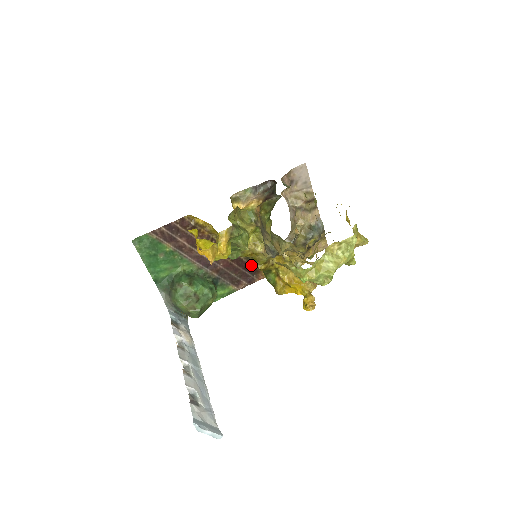
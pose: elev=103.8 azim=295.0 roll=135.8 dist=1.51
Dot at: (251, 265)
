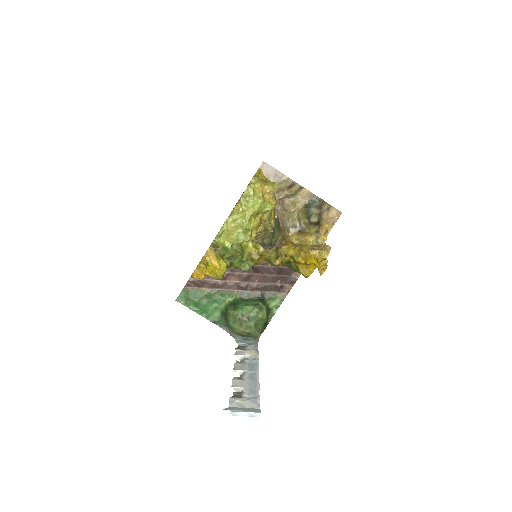
Dot at: (282, 268)
